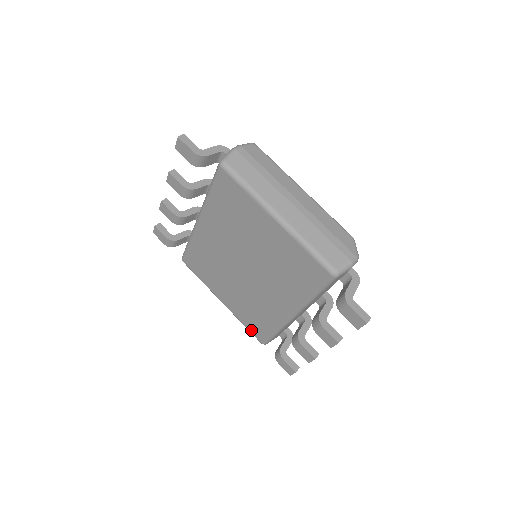
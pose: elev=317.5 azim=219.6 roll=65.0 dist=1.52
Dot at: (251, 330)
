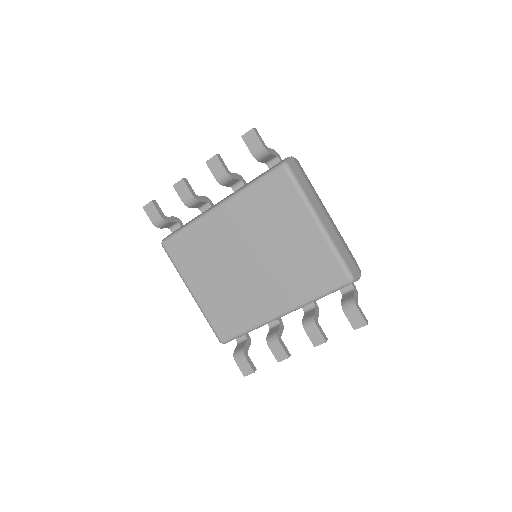
Dot at: (216, 327)
